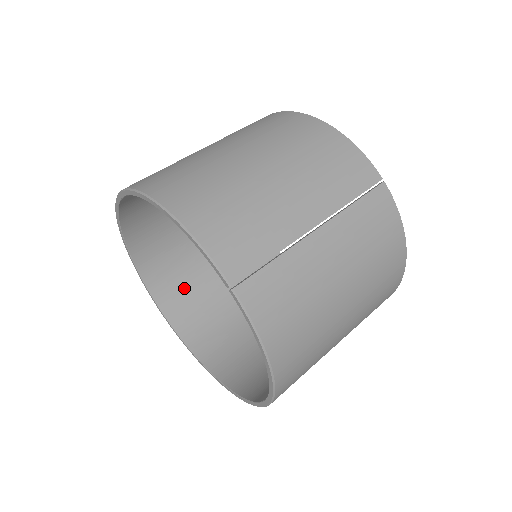
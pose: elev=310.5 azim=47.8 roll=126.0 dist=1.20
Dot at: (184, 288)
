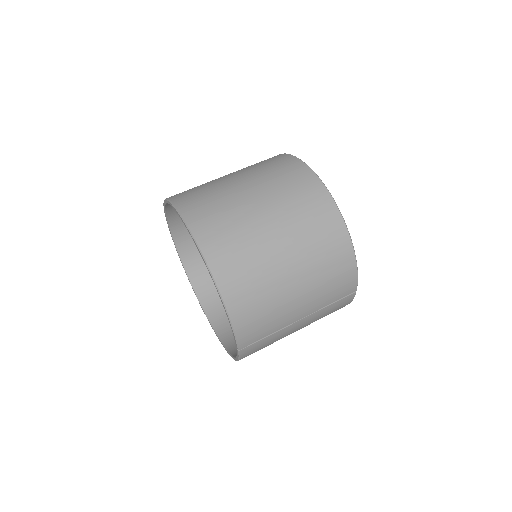
Dot at: occluded
